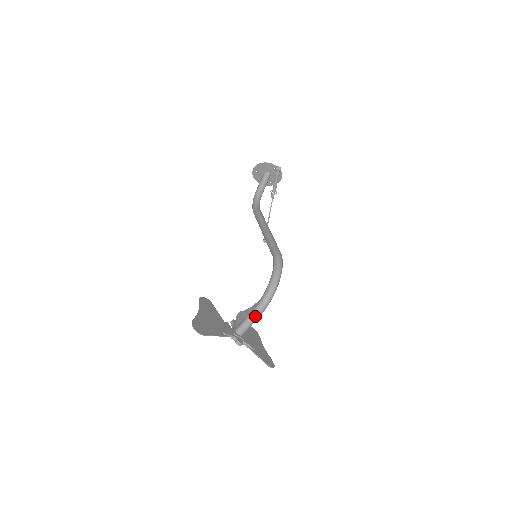
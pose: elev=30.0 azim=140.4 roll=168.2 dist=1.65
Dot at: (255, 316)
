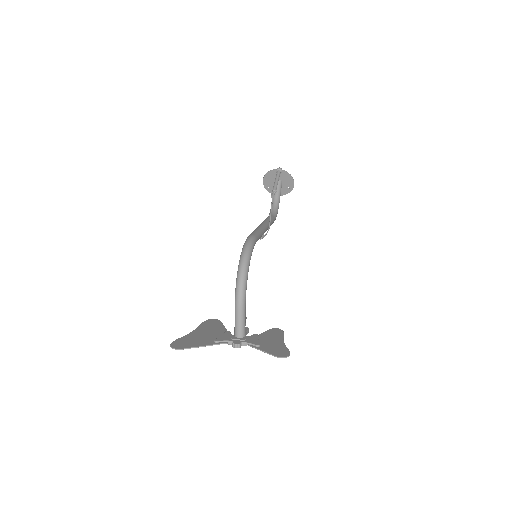
Dot at: (237, 309)
